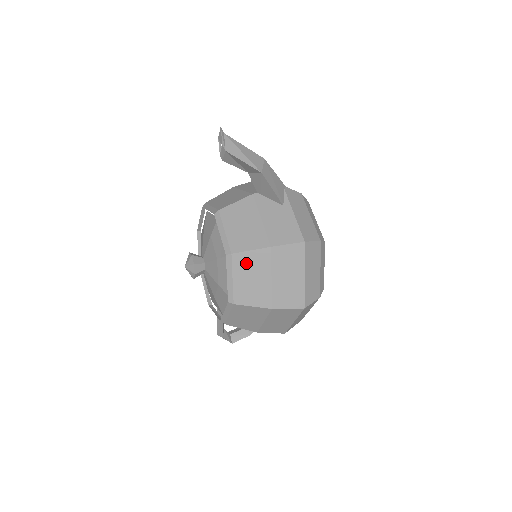
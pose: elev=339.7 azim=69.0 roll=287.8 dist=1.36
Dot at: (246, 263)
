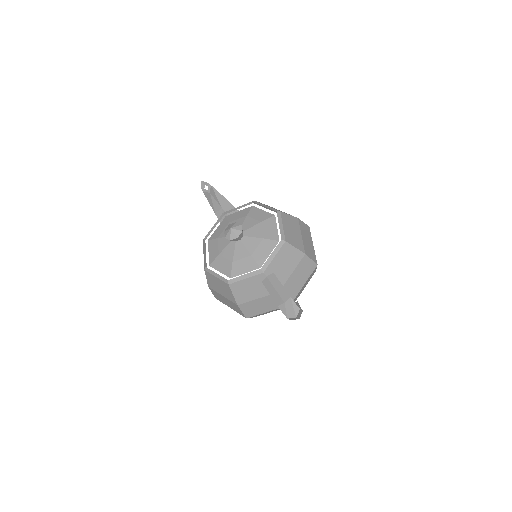
Dot at: occluded
